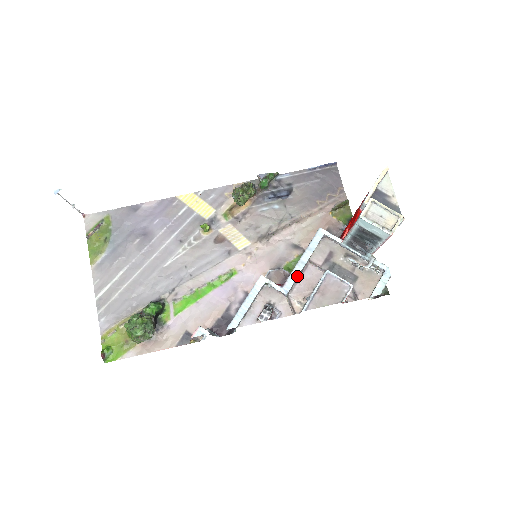
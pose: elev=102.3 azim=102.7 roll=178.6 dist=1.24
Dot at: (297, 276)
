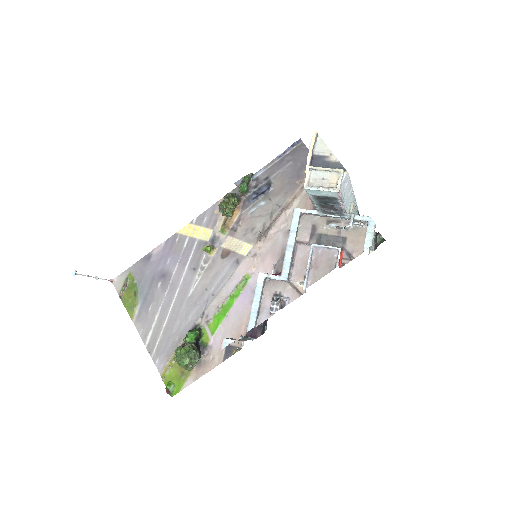
Dot at: (290, 260)
